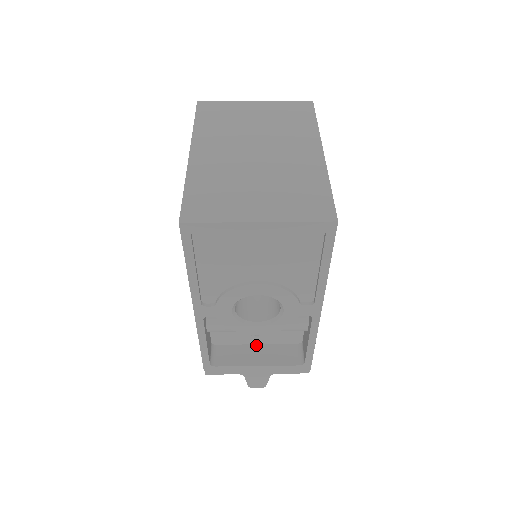
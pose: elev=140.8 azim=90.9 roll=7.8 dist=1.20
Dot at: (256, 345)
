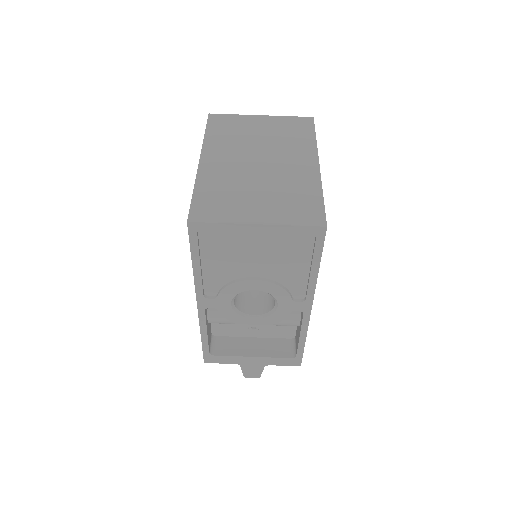
Dot at: (252, 338)
